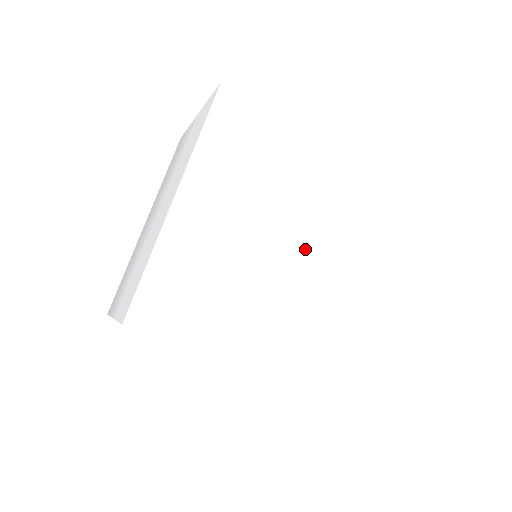
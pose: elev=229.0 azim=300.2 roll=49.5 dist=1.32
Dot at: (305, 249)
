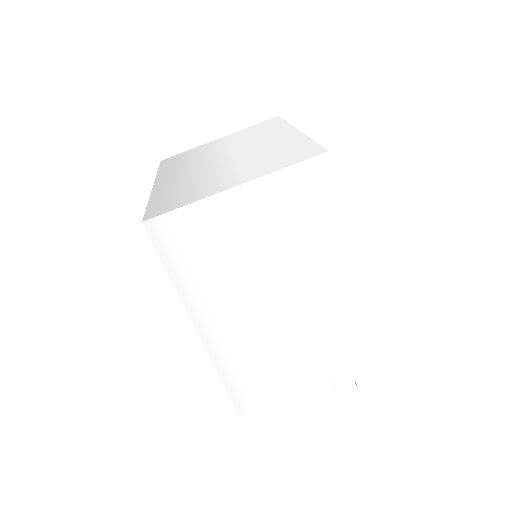
Dot at: occluded
